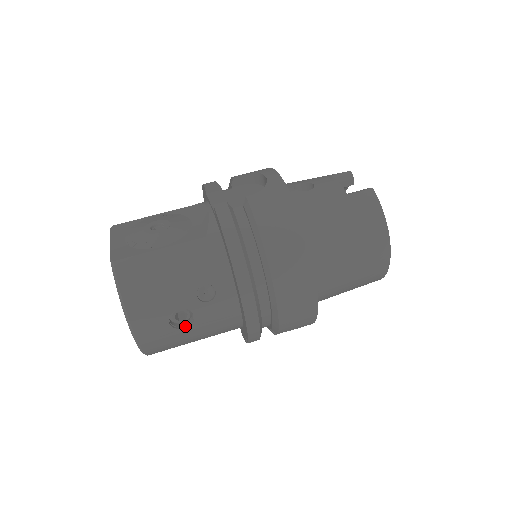
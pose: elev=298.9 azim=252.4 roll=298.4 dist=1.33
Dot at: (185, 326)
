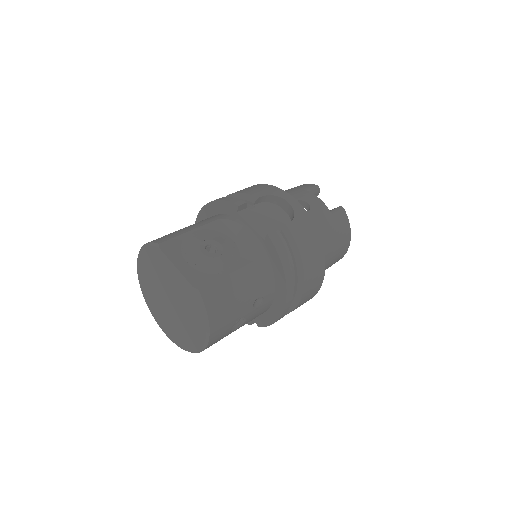
Dot at: (235, 328)
